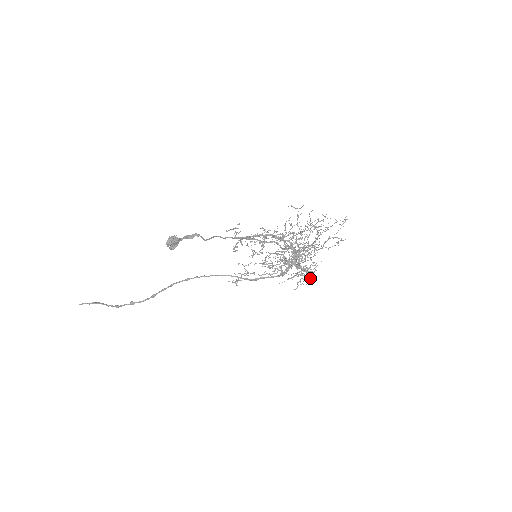
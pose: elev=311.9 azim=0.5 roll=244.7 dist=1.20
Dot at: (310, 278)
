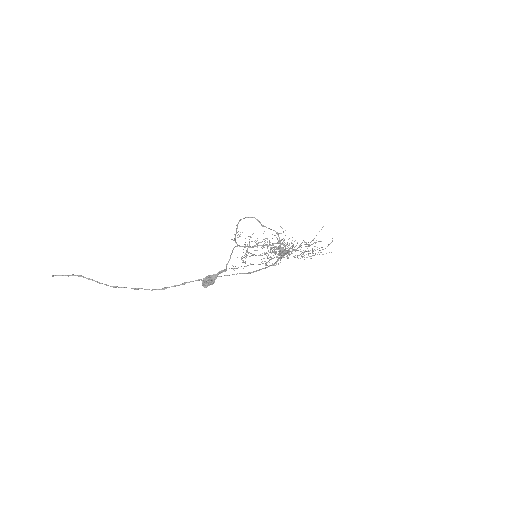
Dot at: occluded
